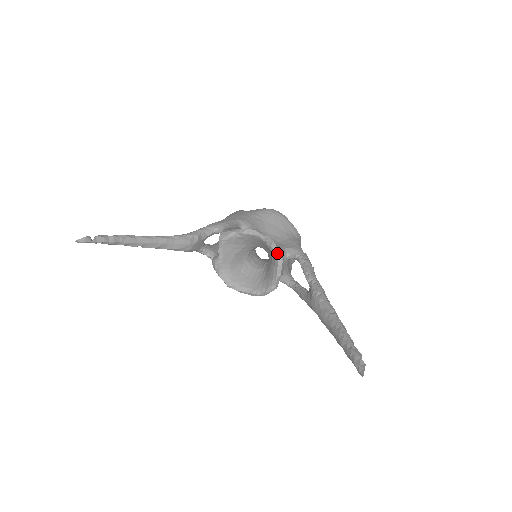
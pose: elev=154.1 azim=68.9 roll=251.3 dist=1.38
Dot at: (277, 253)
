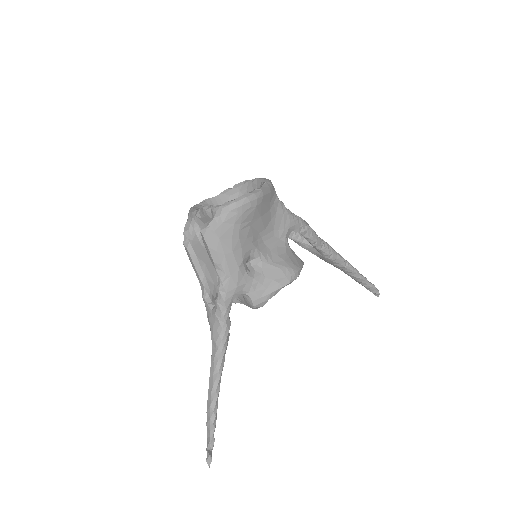
Dot at: occluded
